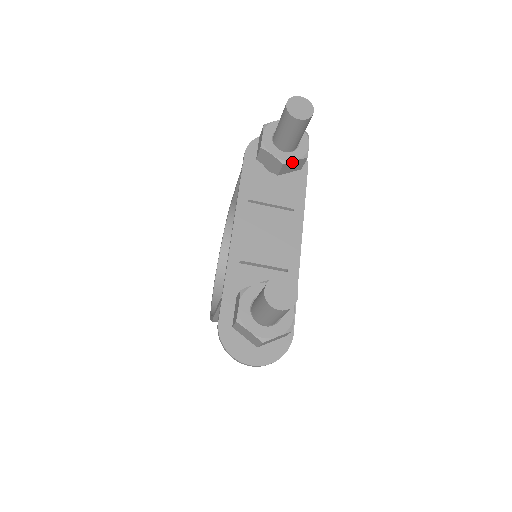
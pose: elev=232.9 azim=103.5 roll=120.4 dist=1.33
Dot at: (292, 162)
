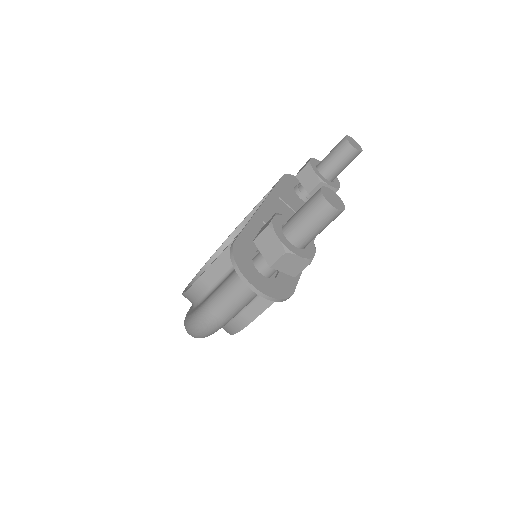
Dot at: (326, 186)
